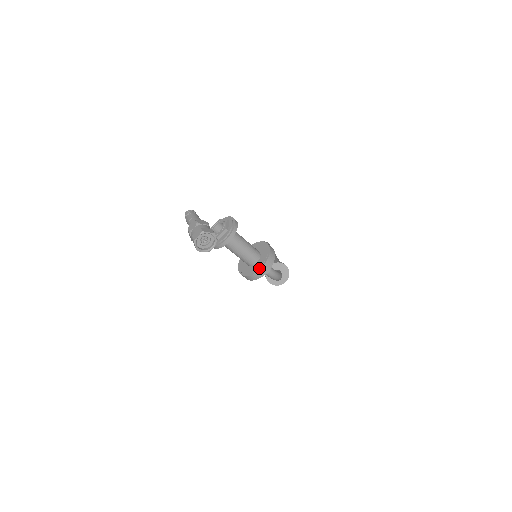
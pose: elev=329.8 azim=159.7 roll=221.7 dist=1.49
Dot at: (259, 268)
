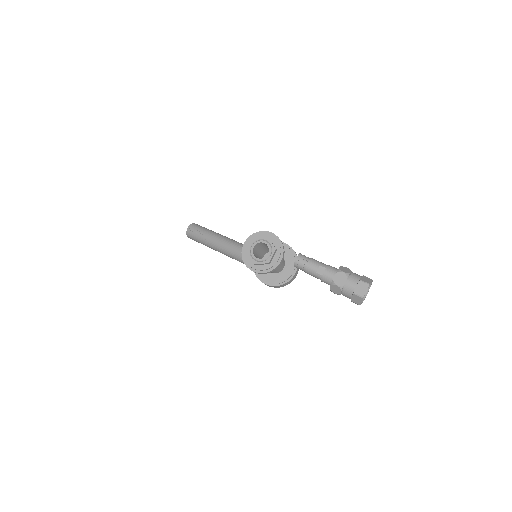
Dot at: (293, 273)
